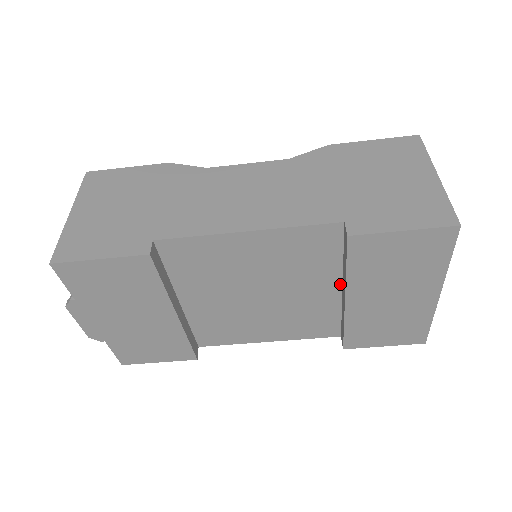
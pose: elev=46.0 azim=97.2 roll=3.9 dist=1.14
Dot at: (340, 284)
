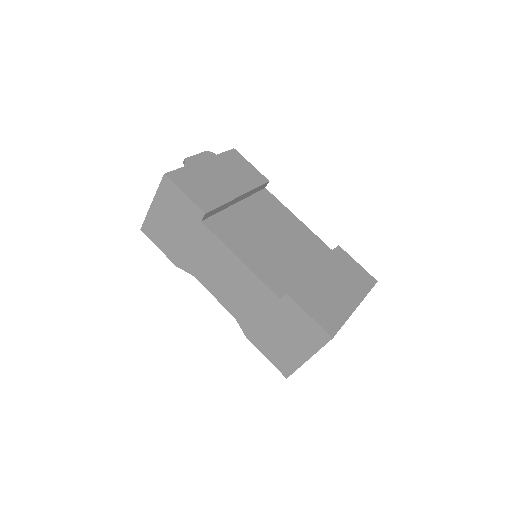
Dot at: occluded
